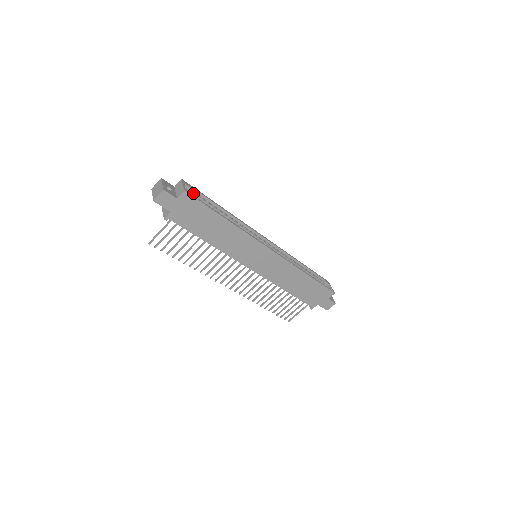
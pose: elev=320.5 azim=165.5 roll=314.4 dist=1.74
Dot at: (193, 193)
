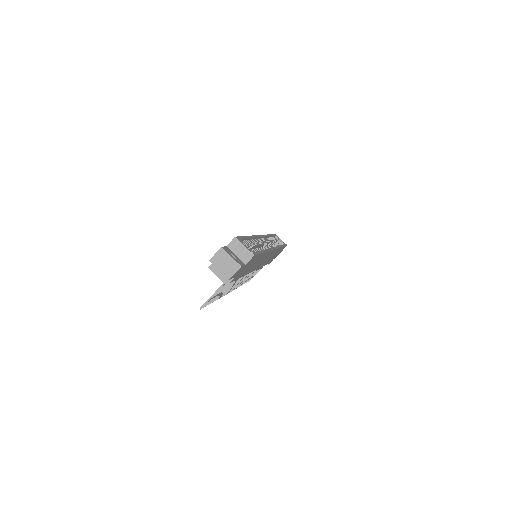
Dot at: occluded
